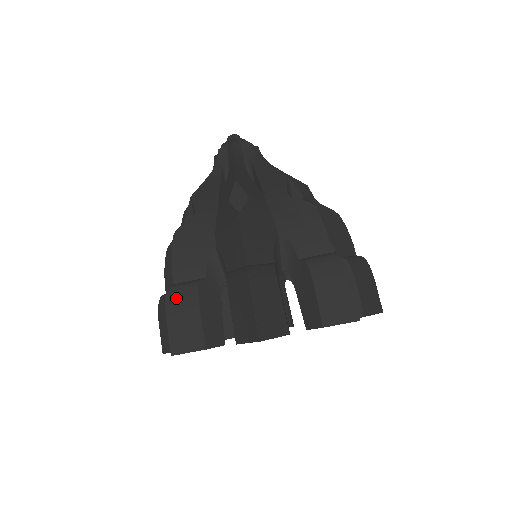
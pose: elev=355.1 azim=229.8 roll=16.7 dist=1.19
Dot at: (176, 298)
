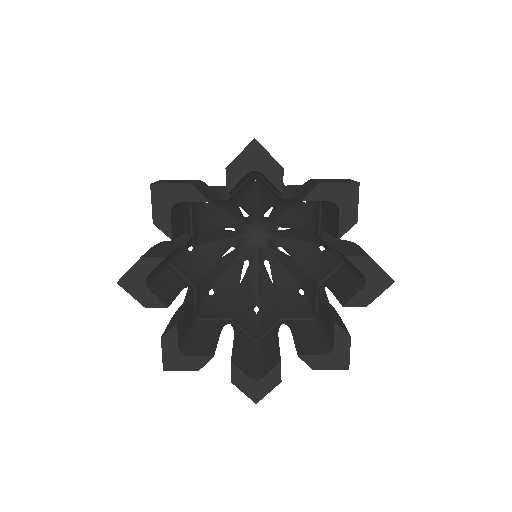
Dot at: occluded
